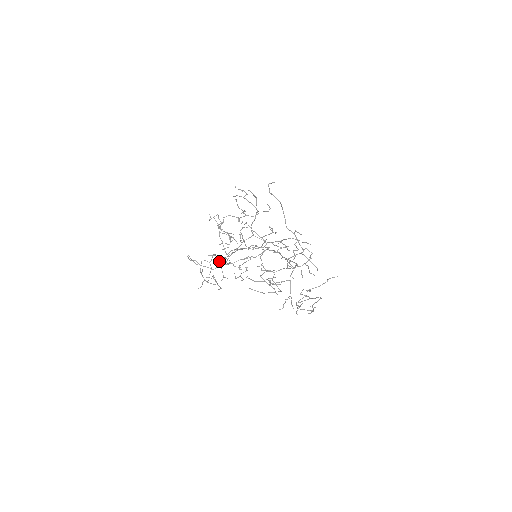
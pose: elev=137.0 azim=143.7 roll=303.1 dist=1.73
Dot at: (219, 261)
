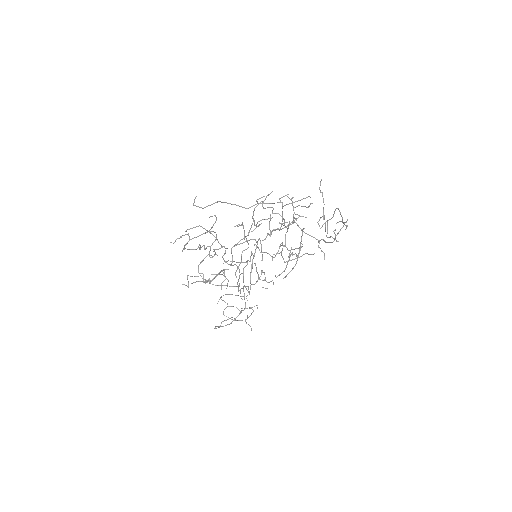
Dot at: occluded
